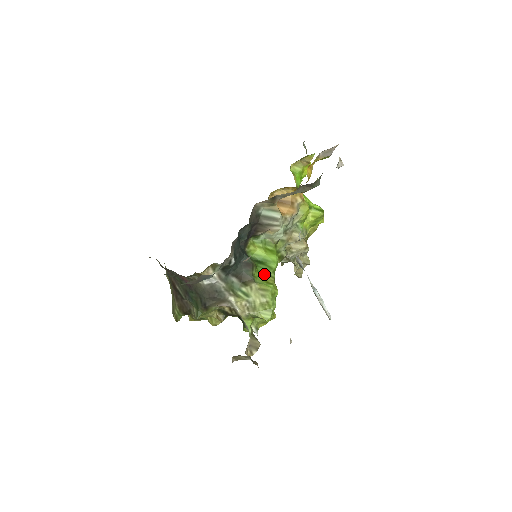
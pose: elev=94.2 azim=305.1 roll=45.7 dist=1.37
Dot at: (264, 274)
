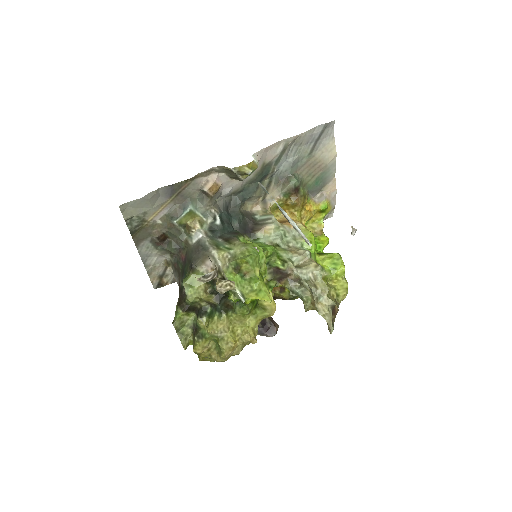
Dot at: occluded
